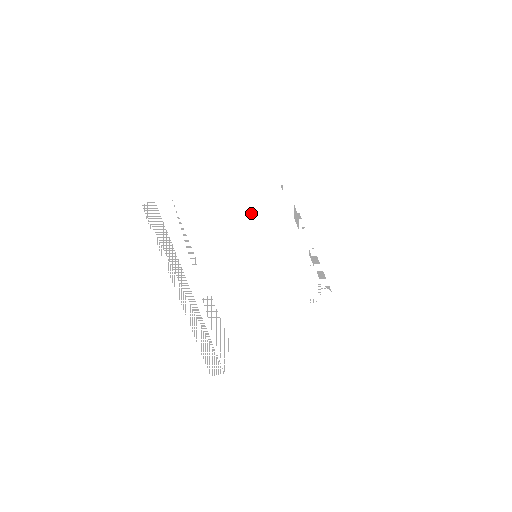
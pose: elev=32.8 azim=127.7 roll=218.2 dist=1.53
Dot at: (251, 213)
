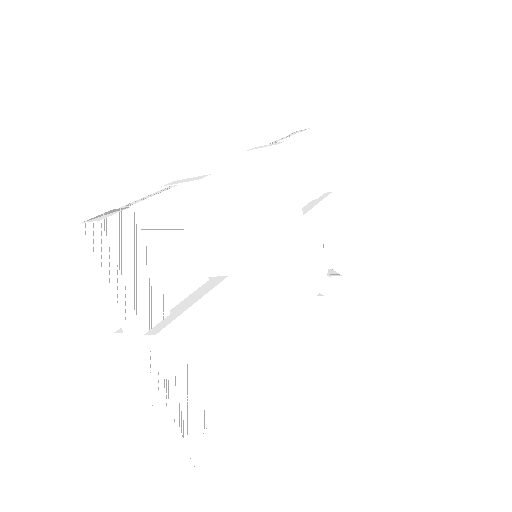
Dot at: (256, 179)
